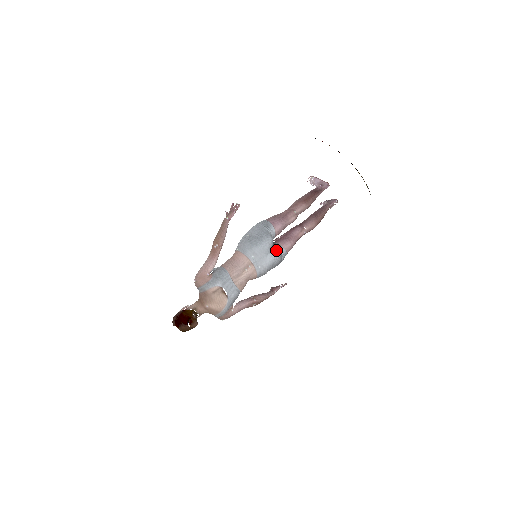
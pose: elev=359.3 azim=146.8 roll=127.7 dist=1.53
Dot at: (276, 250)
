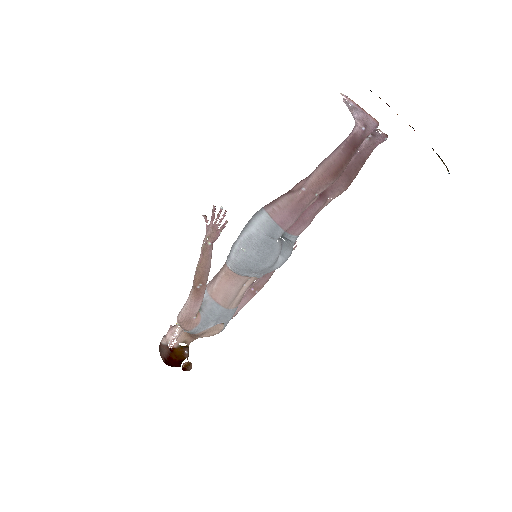
Dot at: (285, 250)
